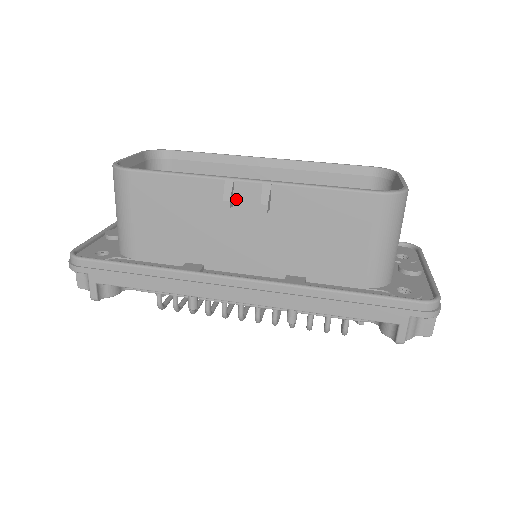
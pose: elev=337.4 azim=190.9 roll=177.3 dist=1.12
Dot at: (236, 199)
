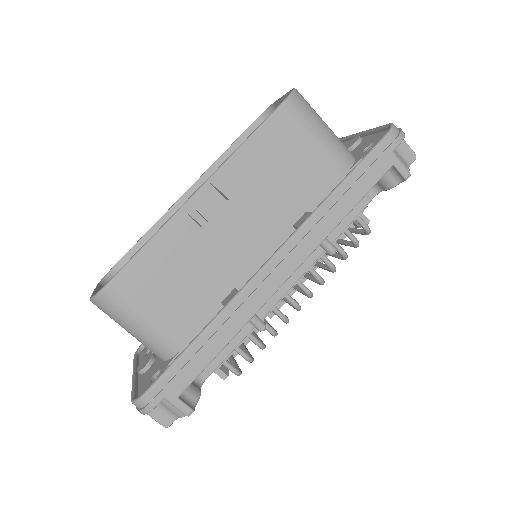
Dot at: (204, 214)
